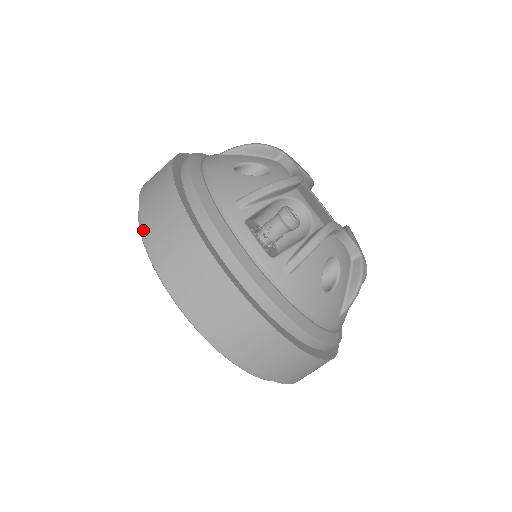
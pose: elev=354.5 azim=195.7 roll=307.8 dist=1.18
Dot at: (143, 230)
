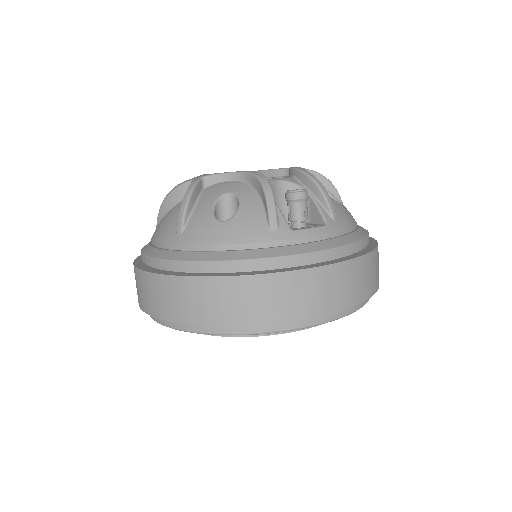
Dot at: (246, 330)
